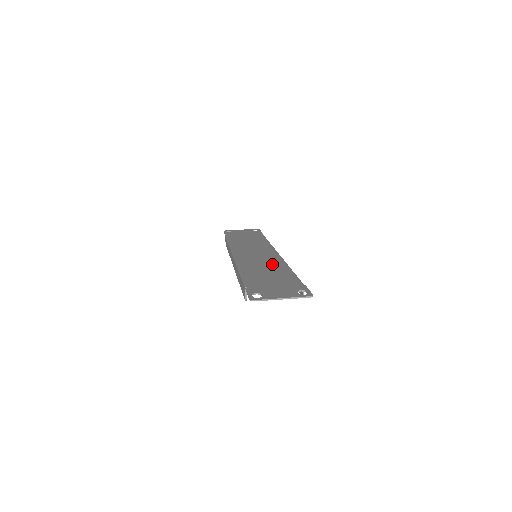
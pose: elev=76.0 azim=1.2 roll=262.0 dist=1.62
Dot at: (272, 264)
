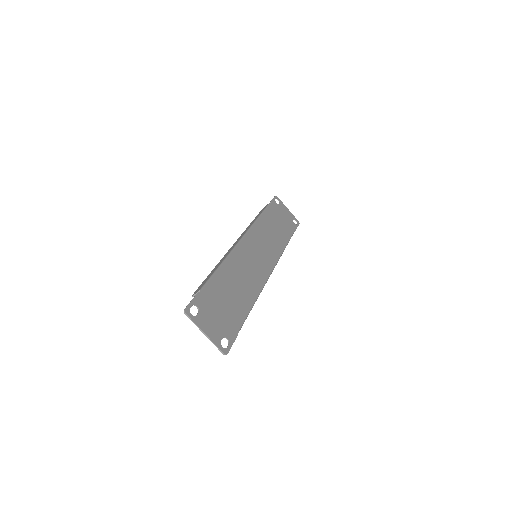
Dot at: (251, 282)
